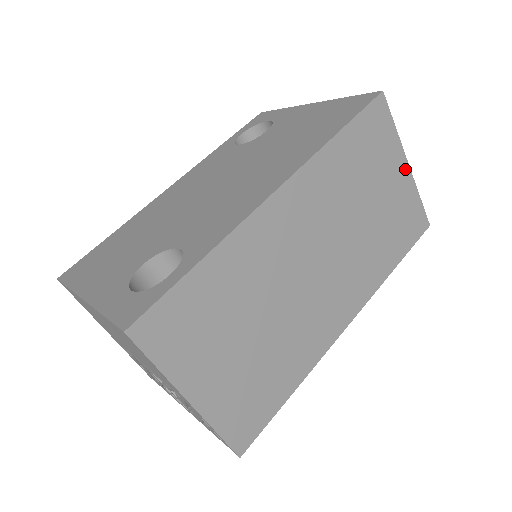
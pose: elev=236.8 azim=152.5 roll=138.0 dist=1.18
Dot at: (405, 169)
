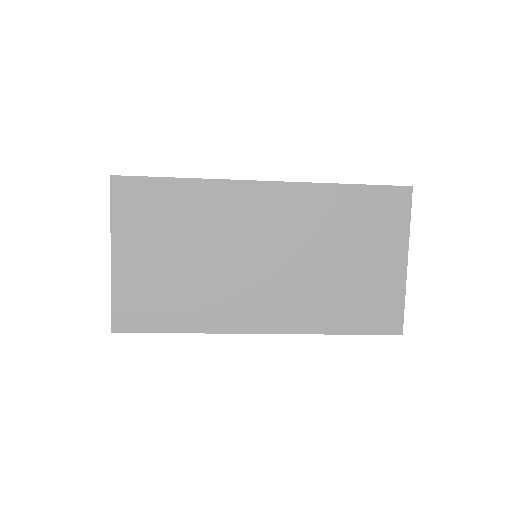
Dot at: (401, 263)
